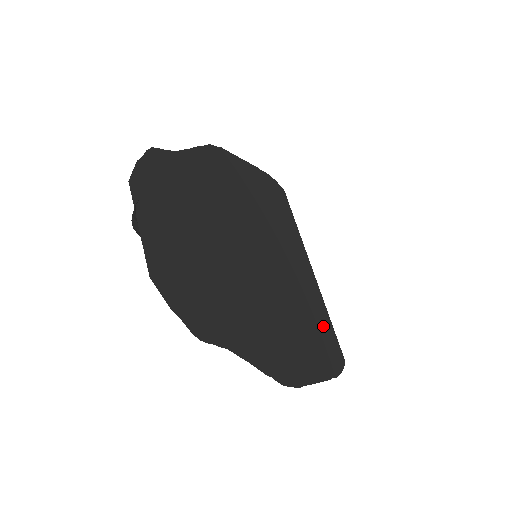
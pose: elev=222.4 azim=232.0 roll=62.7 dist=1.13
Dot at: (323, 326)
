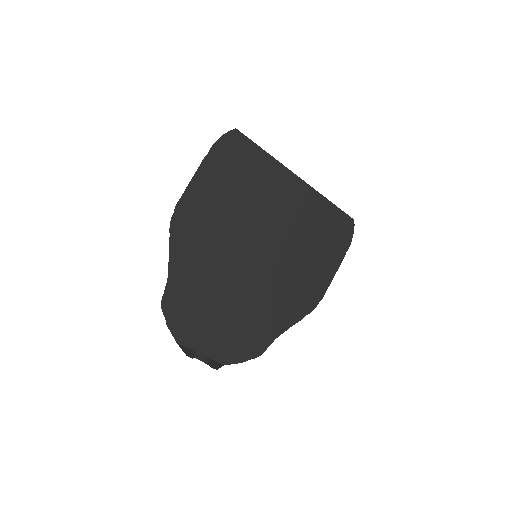
Dot at: (327, 221)
